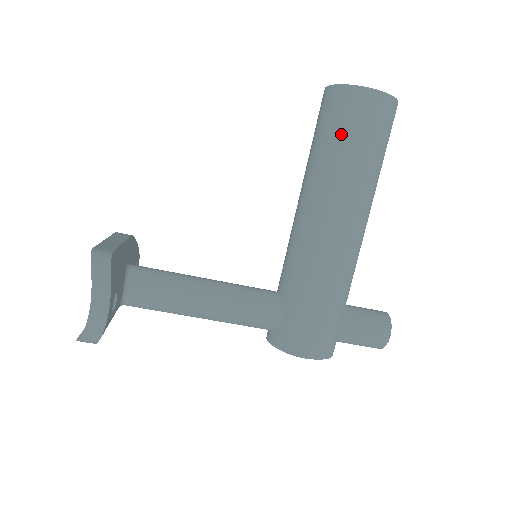
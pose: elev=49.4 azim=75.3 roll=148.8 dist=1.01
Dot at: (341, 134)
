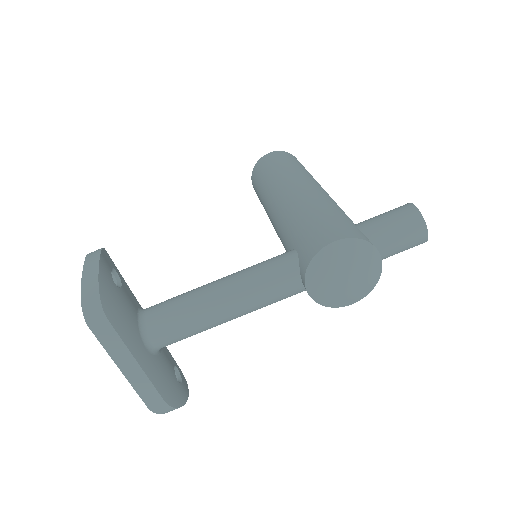
Dot at: (263, 173)
